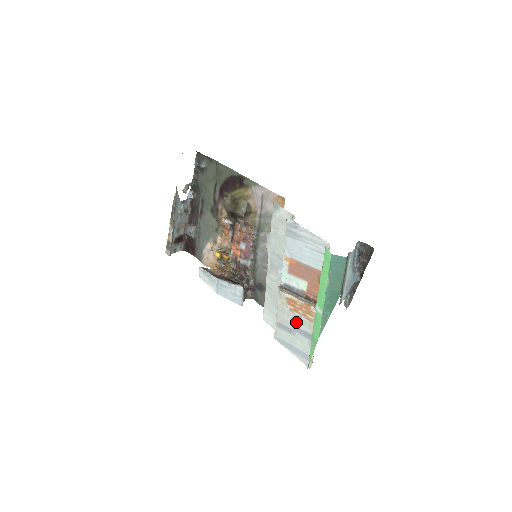
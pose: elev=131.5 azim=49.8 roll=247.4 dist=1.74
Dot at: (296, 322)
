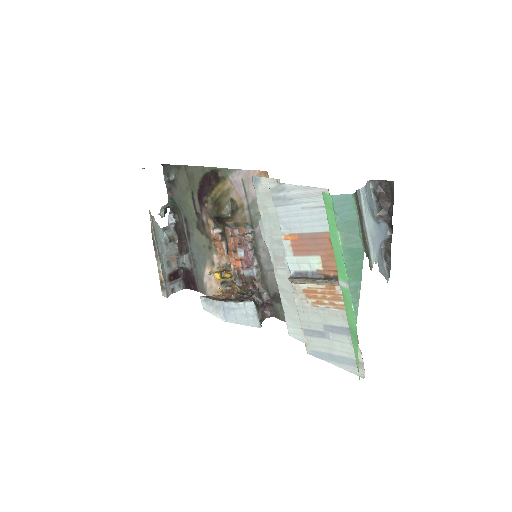
Dot at: (325, 319)
